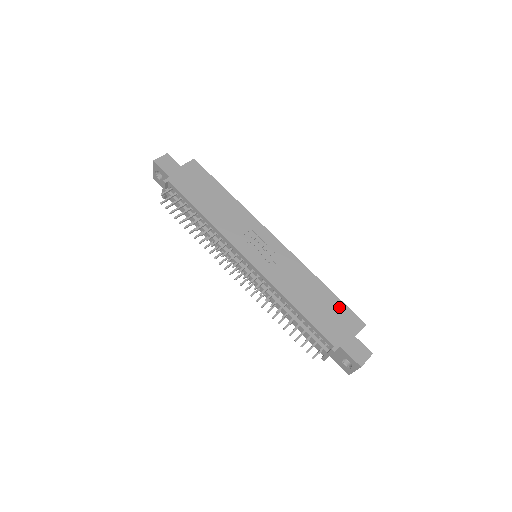
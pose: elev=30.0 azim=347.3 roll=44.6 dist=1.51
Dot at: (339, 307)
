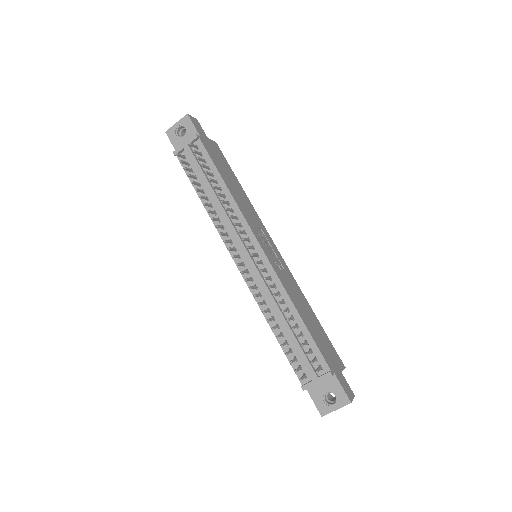
Dot at: (327, 339)
